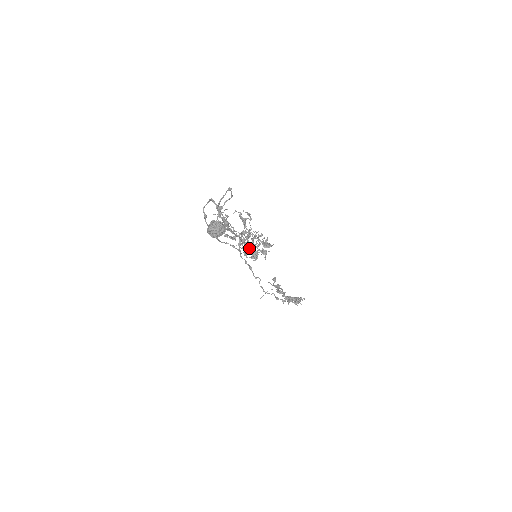
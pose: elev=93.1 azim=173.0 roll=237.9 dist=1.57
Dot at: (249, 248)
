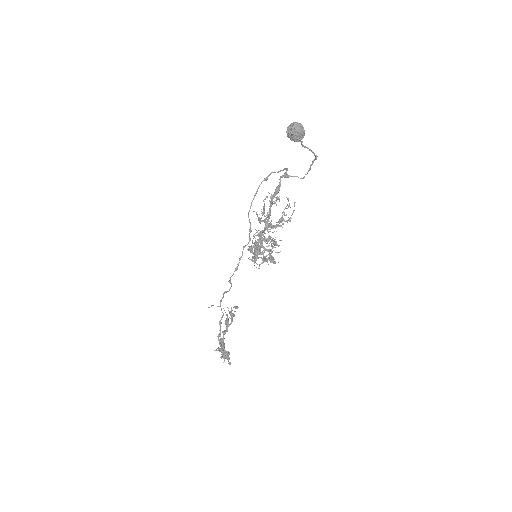
Dot at: (260, 242)
